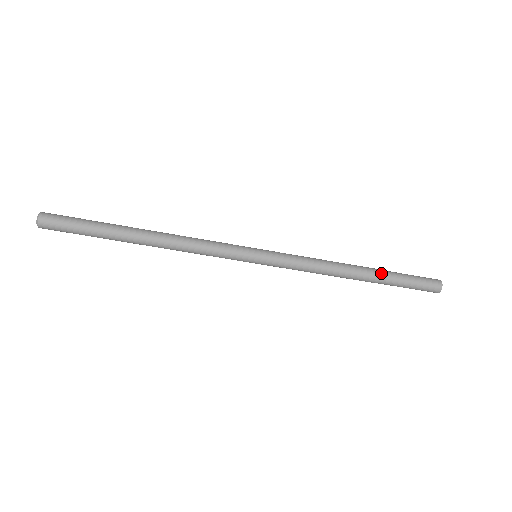
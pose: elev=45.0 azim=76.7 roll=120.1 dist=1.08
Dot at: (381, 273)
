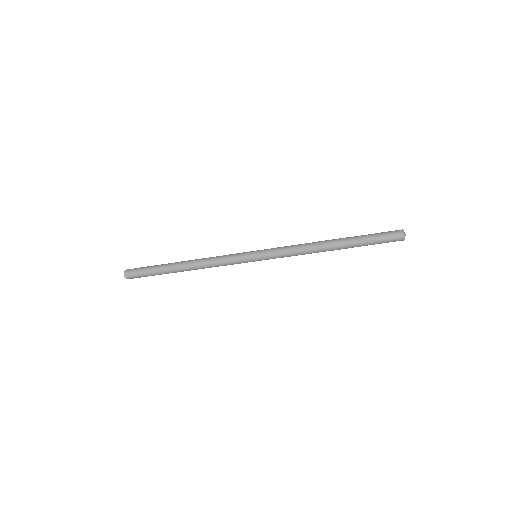
Dot at: (349, 241)
